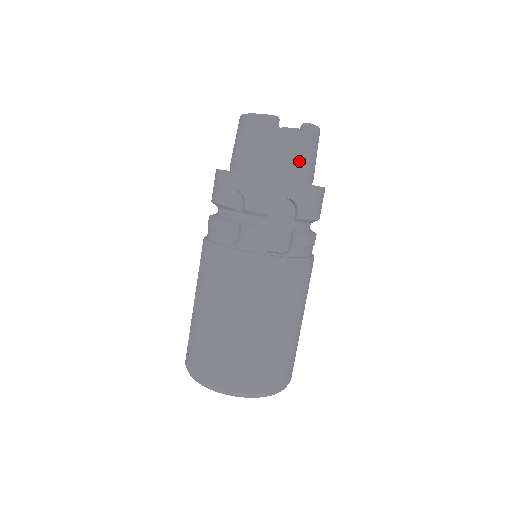
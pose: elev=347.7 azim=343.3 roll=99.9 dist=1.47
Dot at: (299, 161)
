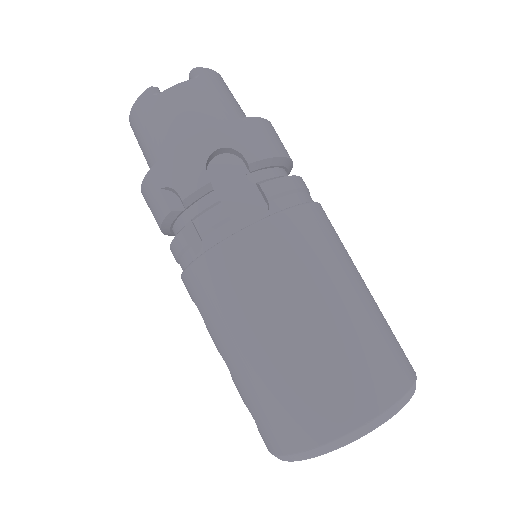
Dot at: (208, 109)
